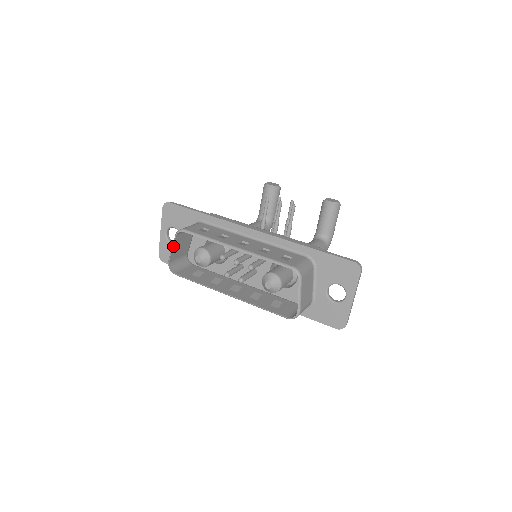
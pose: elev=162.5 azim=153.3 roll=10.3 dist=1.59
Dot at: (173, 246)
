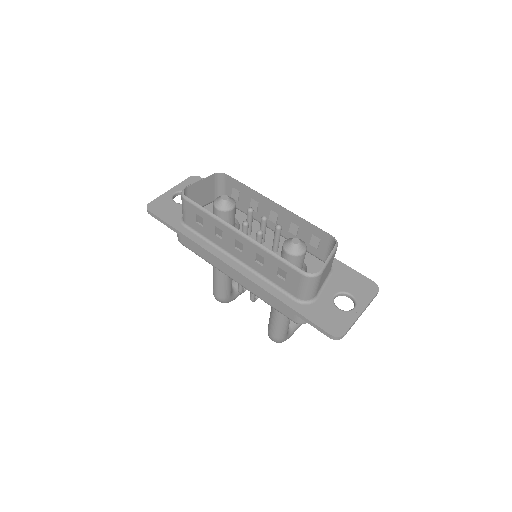
Dot at: (204, 179)
